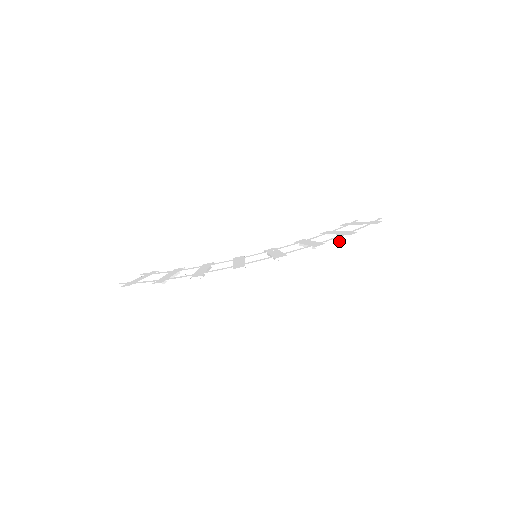
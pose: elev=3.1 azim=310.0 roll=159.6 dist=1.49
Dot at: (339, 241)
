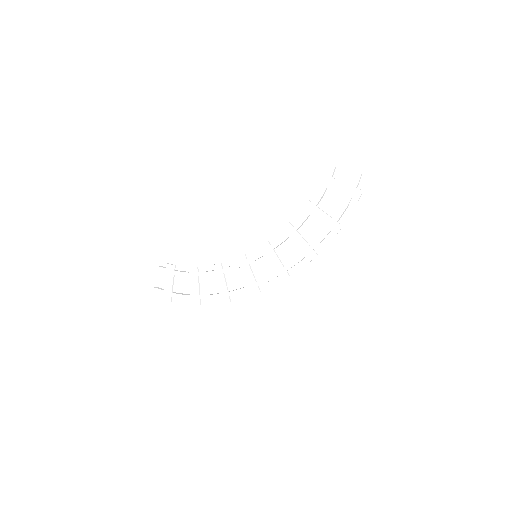
Dot at: occluded
